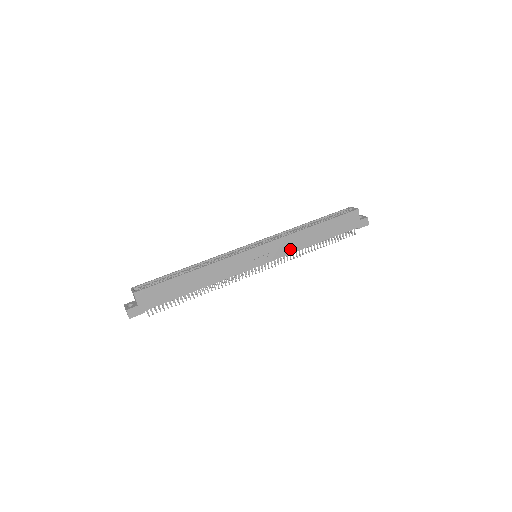
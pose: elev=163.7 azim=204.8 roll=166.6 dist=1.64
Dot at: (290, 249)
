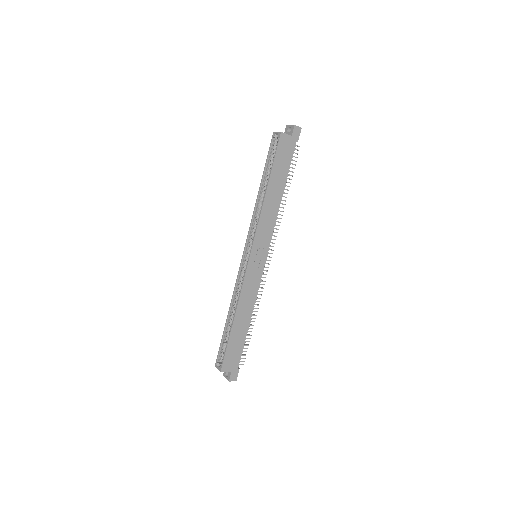
Dot at: (271, 224)
